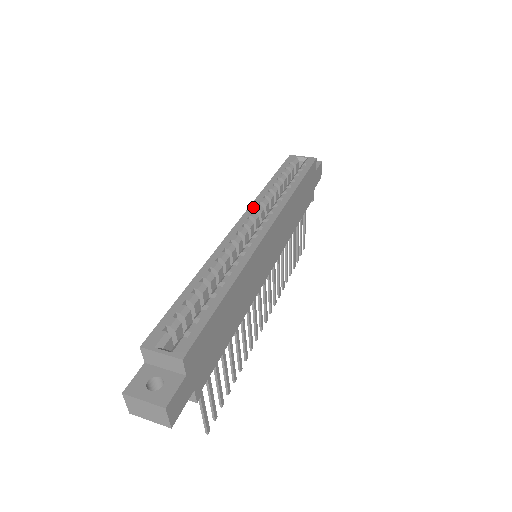
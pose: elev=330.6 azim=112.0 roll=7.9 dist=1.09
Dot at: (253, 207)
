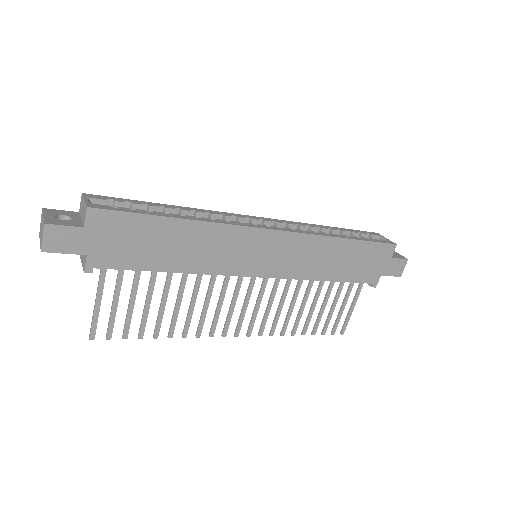
Dot at: (287, 221)
